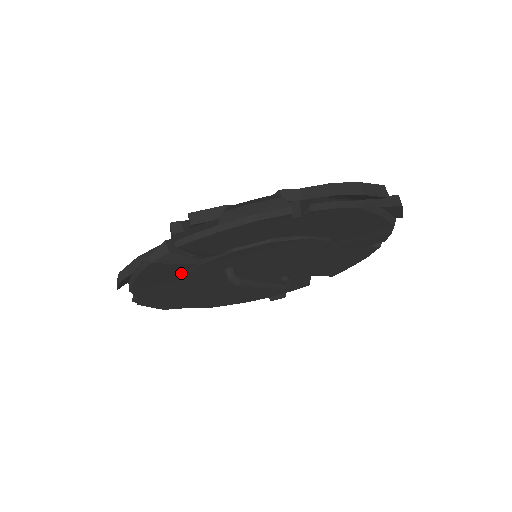
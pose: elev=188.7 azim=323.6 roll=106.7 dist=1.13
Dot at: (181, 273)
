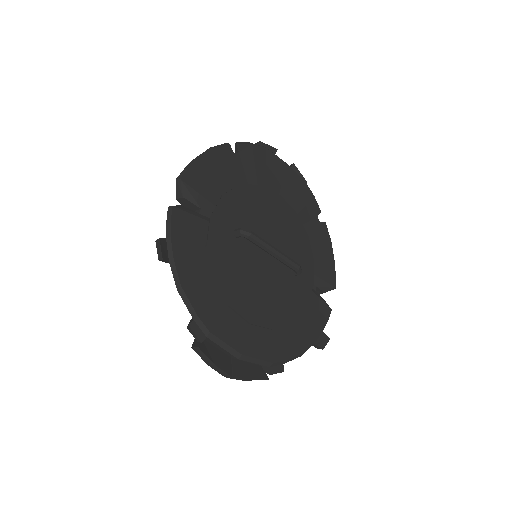
Dot at: (204, 241)
